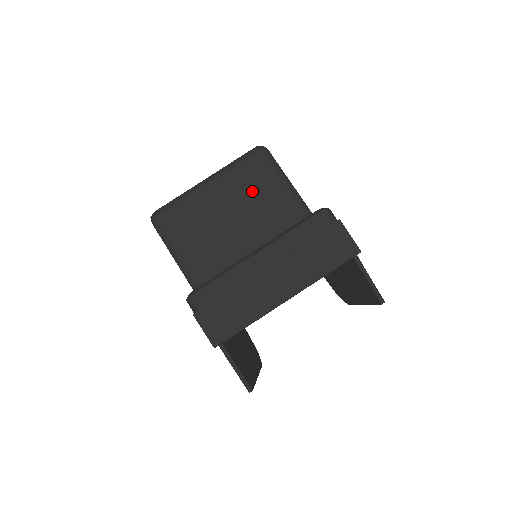
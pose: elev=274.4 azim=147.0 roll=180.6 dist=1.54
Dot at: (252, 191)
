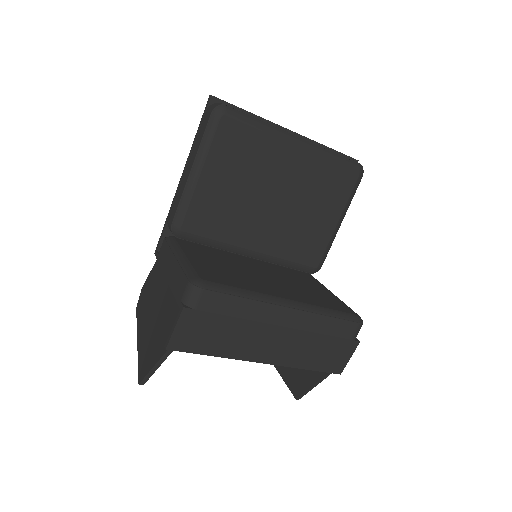
Dot at: (315, 197)
